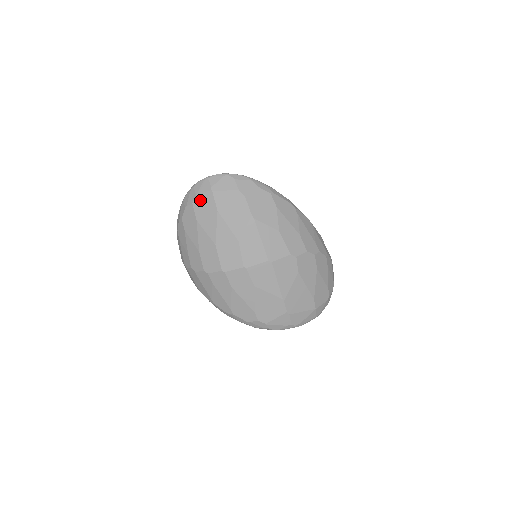
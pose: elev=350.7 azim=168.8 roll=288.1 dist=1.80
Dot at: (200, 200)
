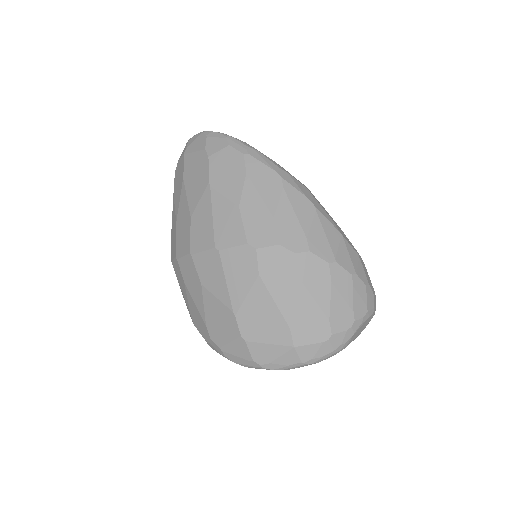
Dot at: (178, 167)
